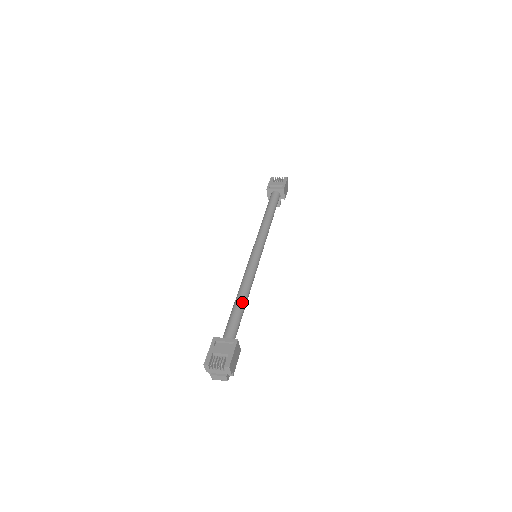
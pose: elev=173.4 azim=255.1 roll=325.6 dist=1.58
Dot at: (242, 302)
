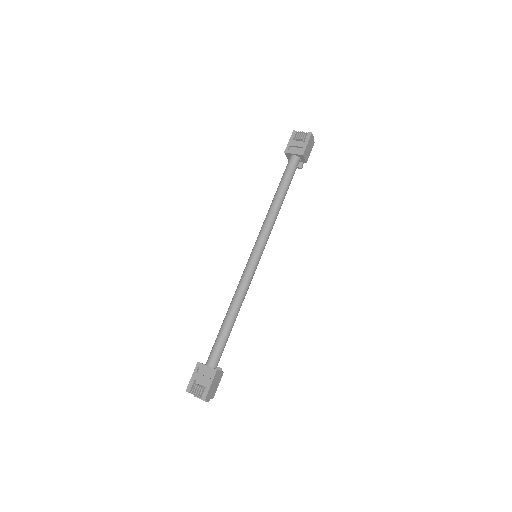
Dot at: (230, 322)
